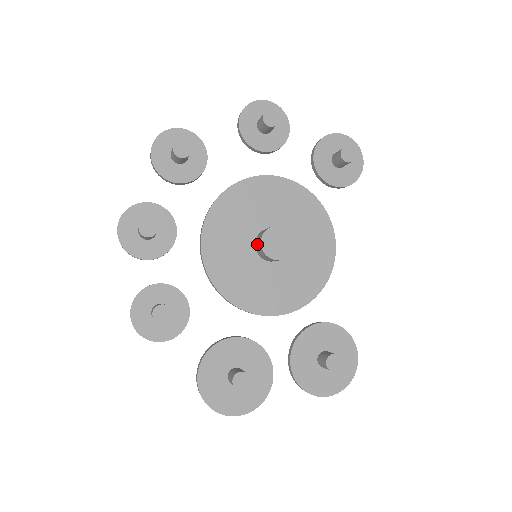
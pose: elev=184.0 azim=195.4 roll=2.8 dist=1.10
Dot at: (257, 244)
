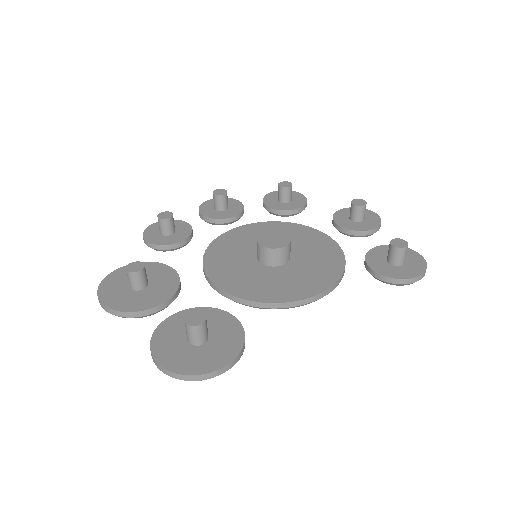
Dot at: occluded
